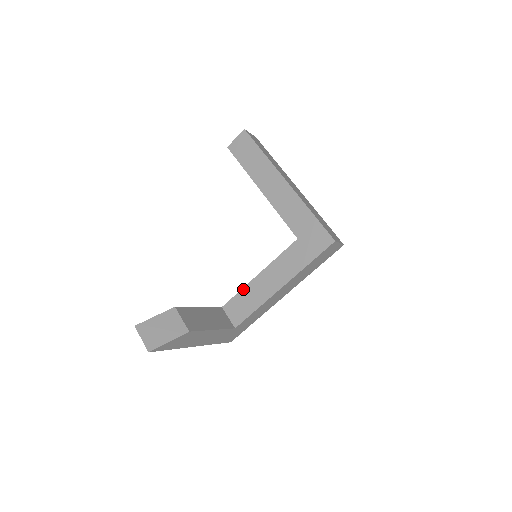
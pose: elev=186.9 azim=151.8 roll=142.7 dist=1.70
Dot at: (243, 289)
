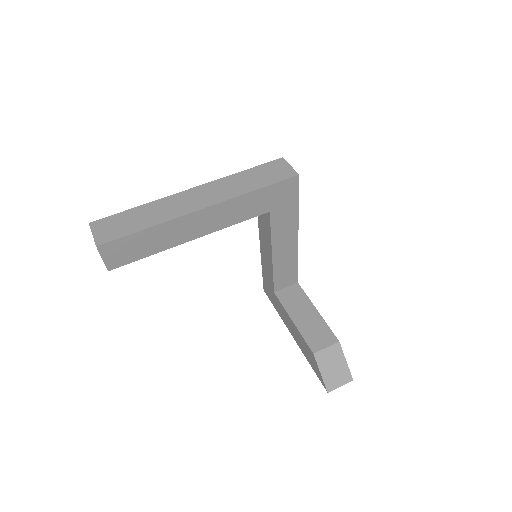
Dot at: (274, 272)
